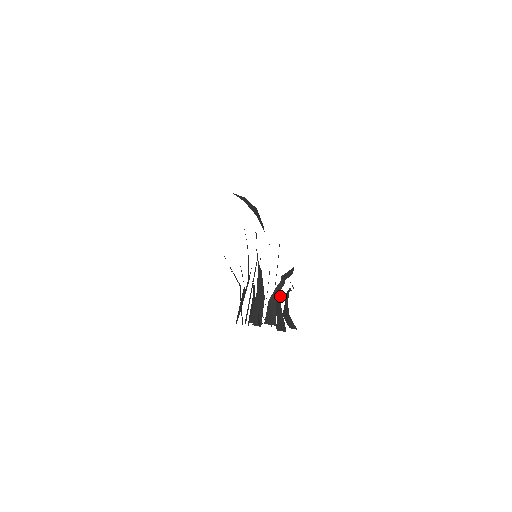
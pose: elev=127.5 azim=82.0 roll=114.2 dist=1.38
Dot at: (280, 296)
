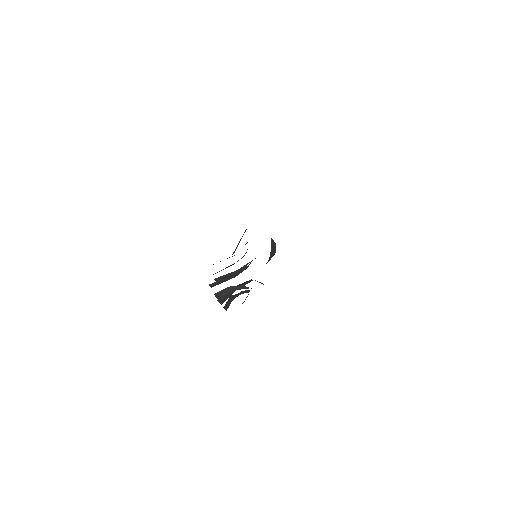
Dot at: occluded
